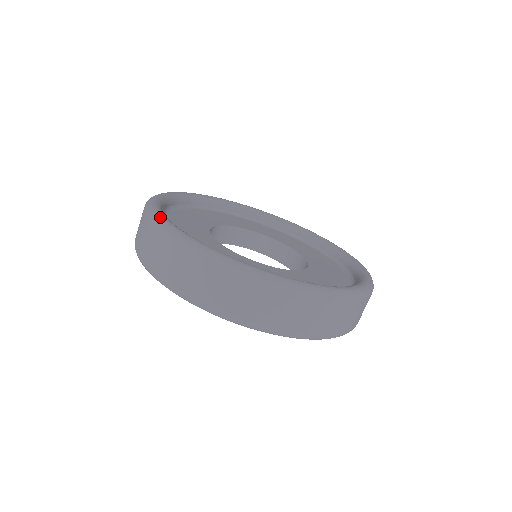
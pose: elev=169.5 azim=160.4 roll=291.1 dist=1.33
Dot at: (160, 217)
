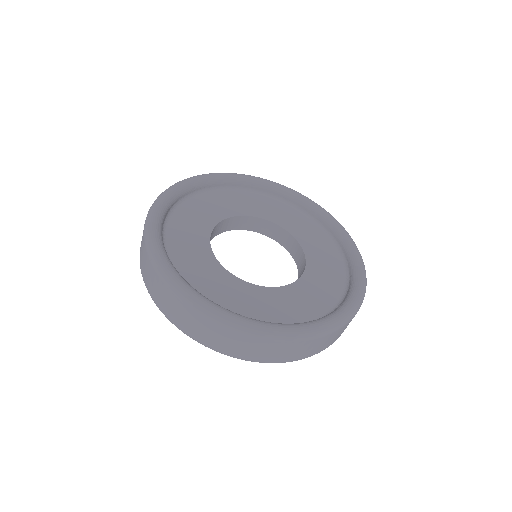
Dot at: (156, 252)
